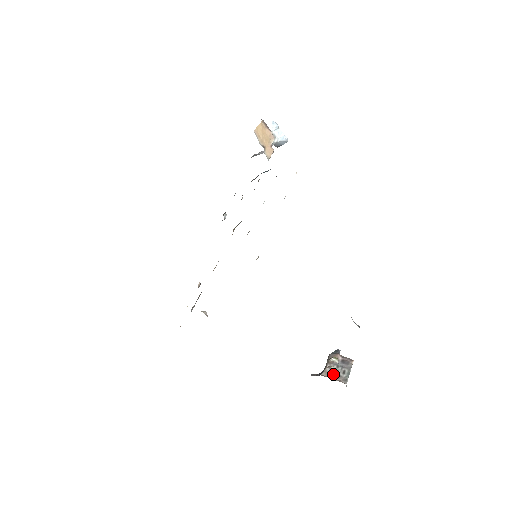
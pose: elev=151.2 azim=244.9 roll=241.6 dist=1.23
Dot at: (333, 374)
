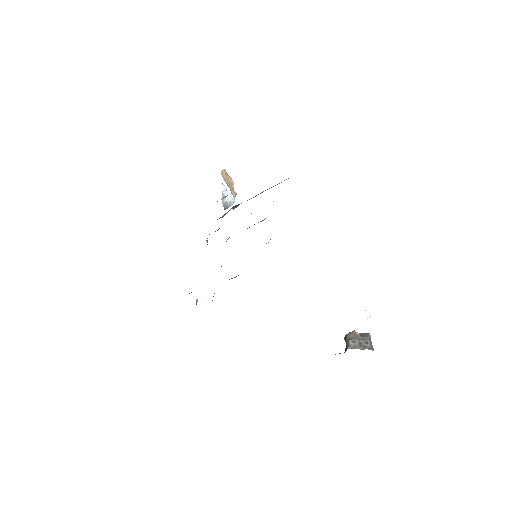
Dot at: (358, 346)
